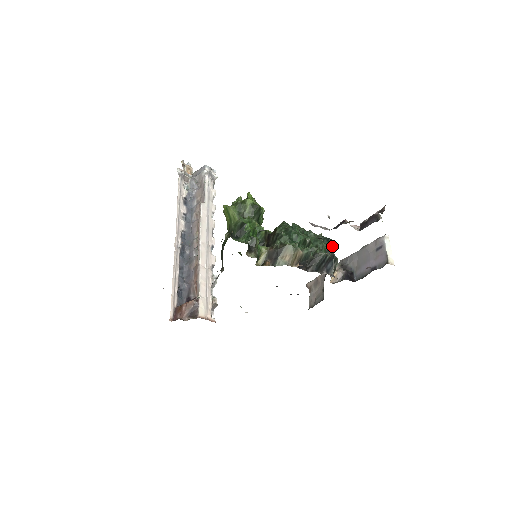
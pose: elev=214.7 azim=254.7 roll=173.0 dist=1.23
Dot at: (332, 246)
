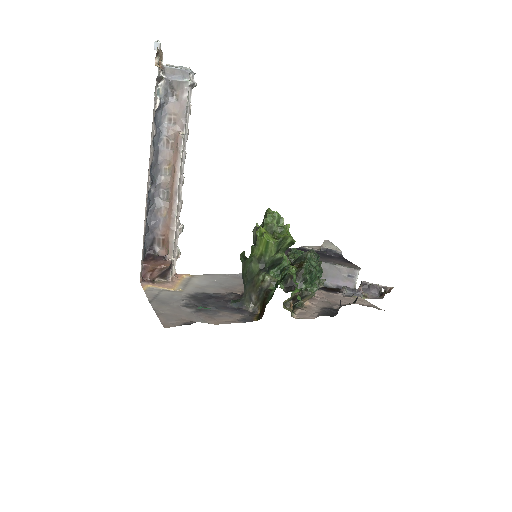
Dot at: occluded
